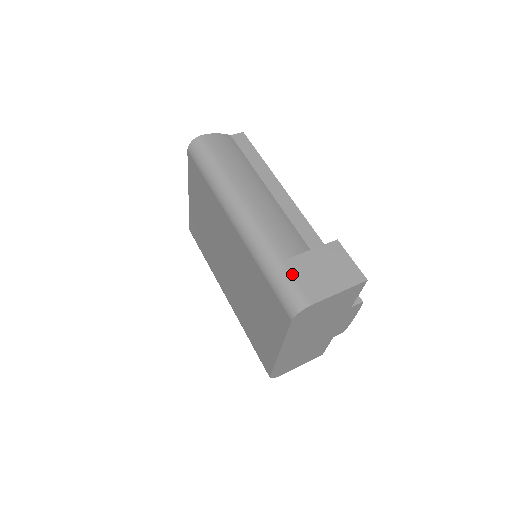
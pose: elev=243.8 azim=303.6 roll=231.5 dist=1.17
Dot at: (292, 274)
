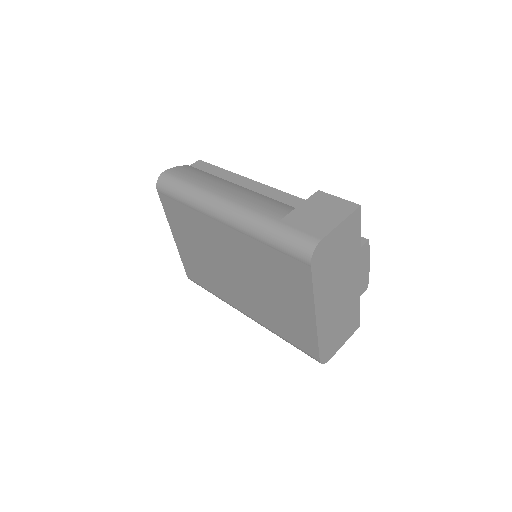
Dot at: (292, 227)
